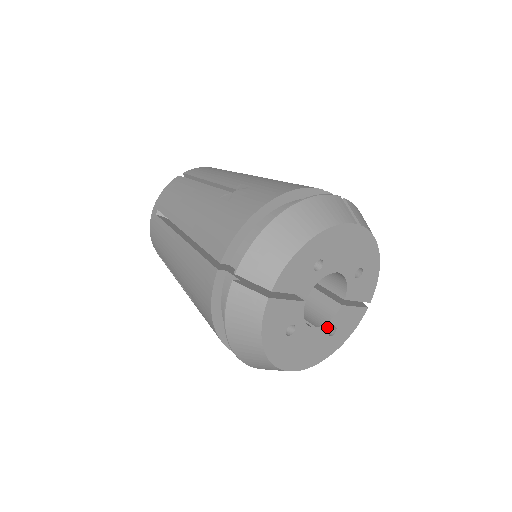
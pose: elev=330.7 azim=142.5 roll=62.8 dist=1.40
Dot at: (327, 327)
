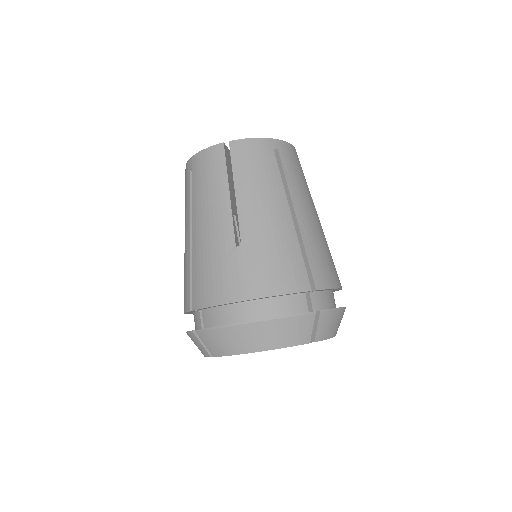
Dot at: occluded
